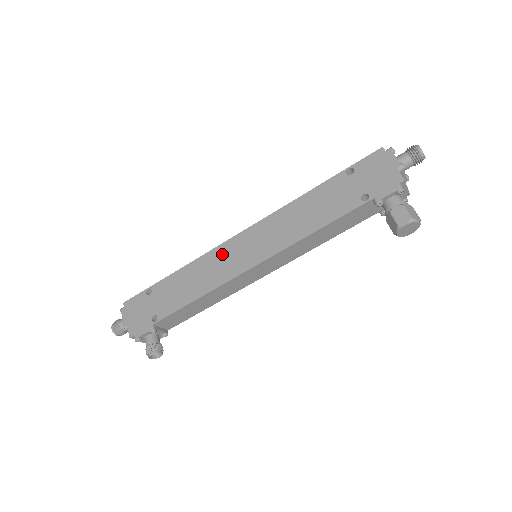
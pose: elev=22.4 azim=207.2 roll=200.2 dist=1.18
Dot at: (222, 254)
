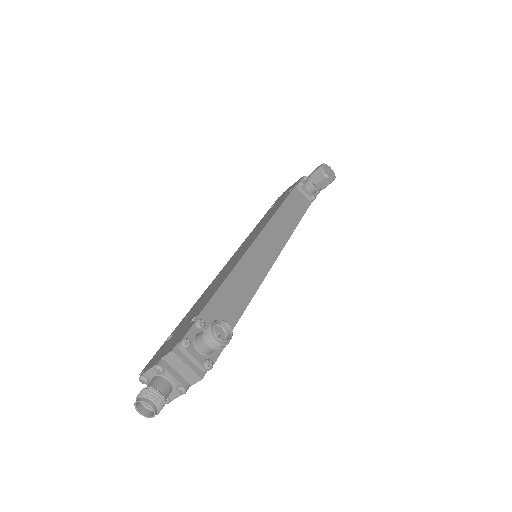
Dot at: (225, 268)
